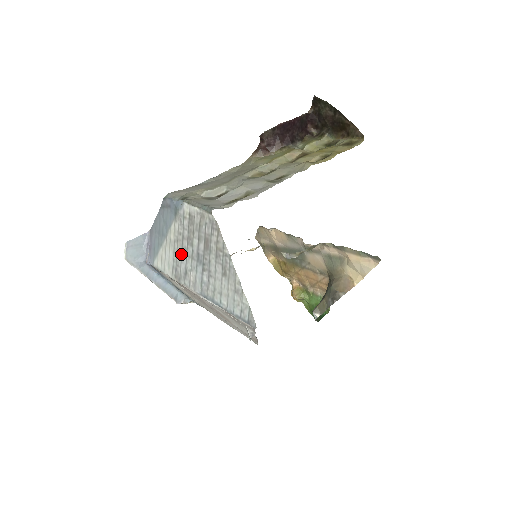
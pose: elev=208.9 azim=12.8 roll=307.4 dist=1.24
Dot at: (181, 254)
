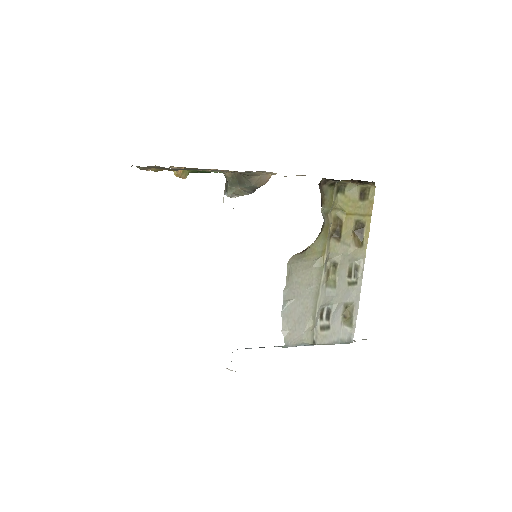
Dot at: occluded
